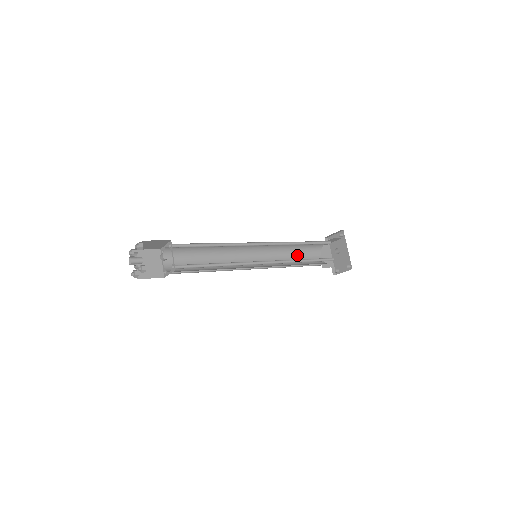
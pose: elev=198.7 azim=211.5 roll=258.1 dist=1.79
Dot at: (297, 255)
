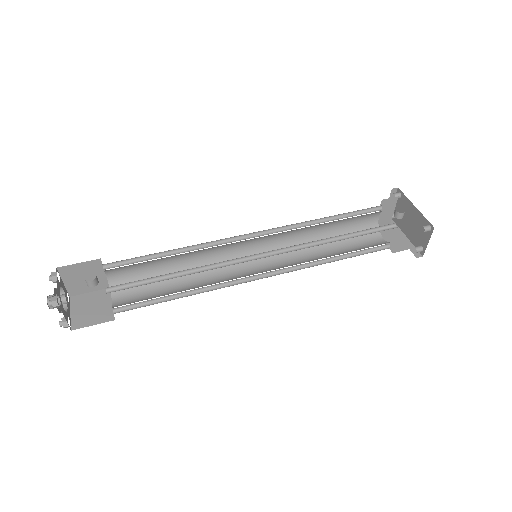
Dot at: (338, 246)
